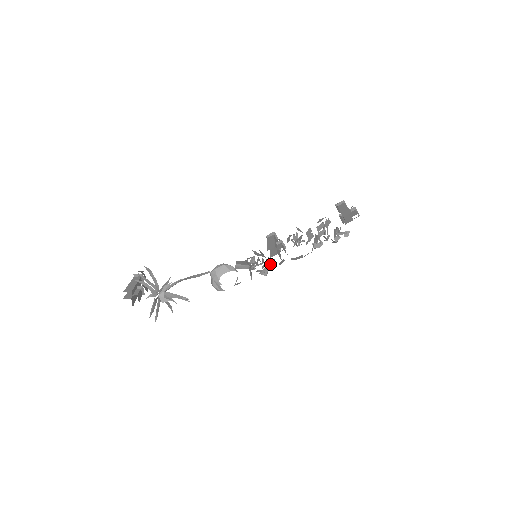
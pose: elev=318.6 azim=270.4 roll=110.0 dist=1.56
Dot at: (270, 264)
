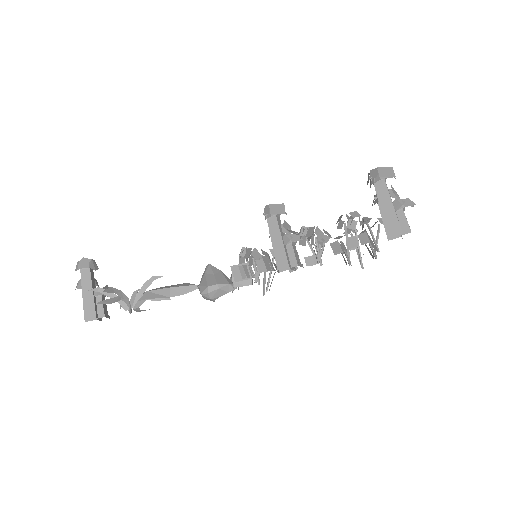
Dot at: occluded
